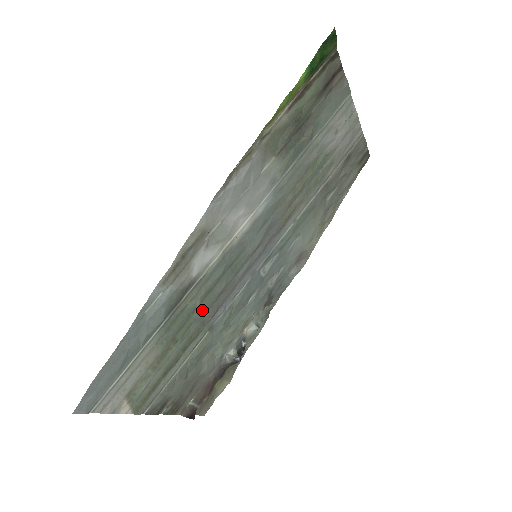
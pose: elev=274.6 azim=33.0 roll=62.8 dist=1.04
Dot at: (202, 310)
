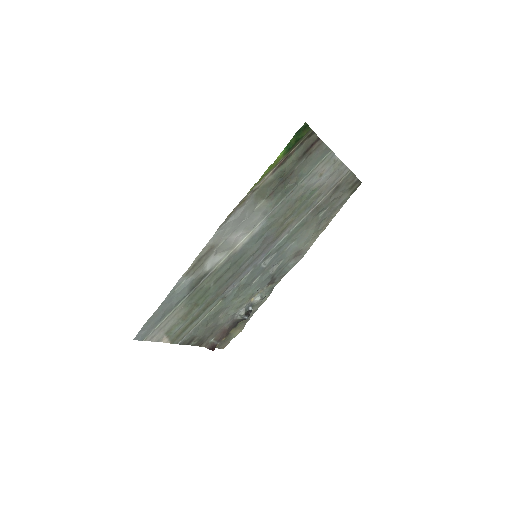
Dot at: (215, 288)
